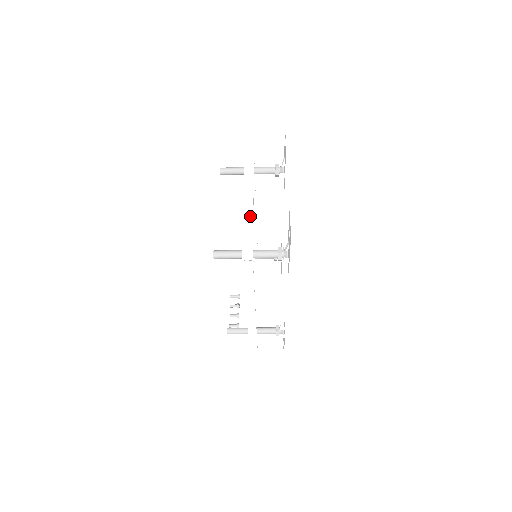
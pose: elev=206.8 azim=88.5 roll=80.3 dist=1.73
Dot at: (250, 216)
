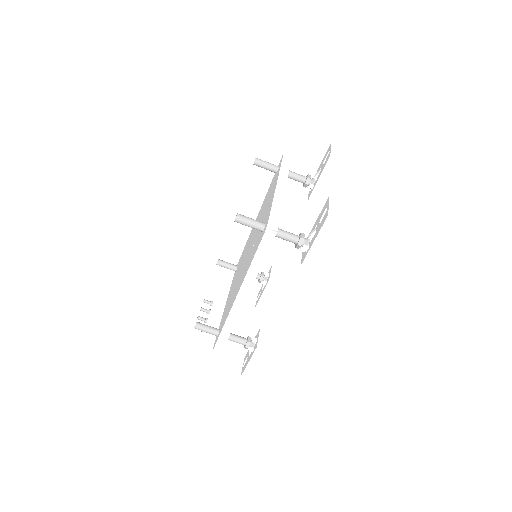
Dot at: (281, 198)
